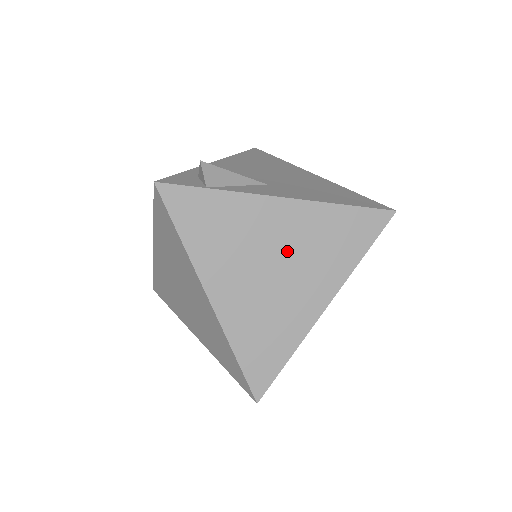
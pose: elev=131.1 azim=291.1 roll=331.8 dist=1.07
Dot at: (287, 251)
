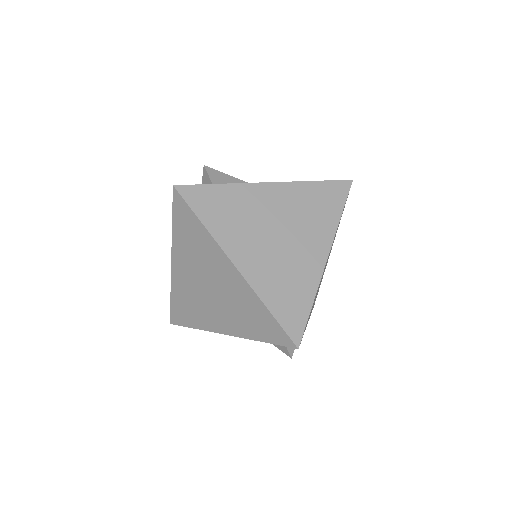
Dot at: (285, 220)
